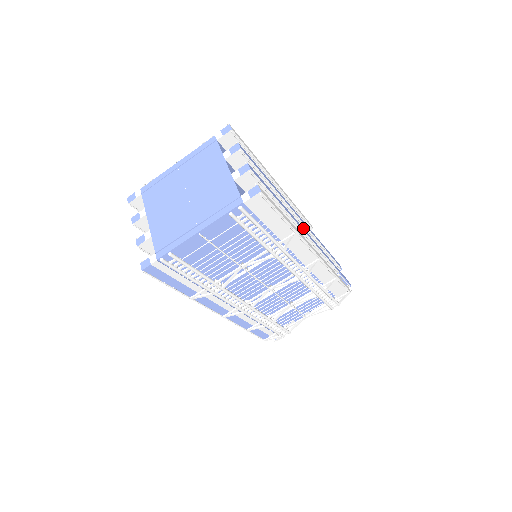
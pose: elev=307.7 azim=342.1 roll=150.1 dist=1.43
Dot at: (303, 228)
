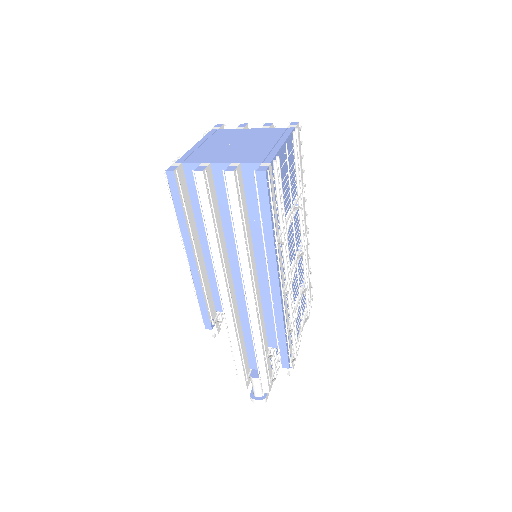
Dot at: occluded
